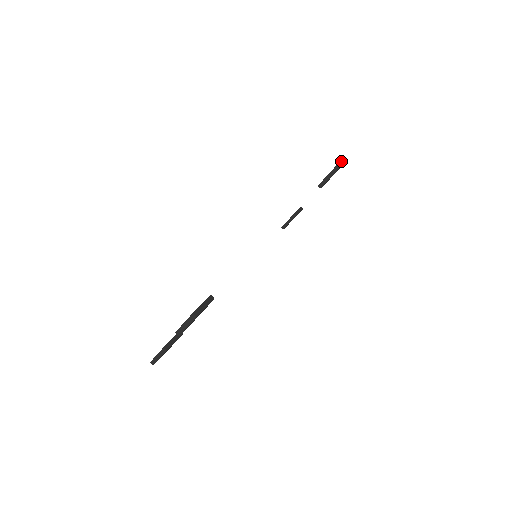
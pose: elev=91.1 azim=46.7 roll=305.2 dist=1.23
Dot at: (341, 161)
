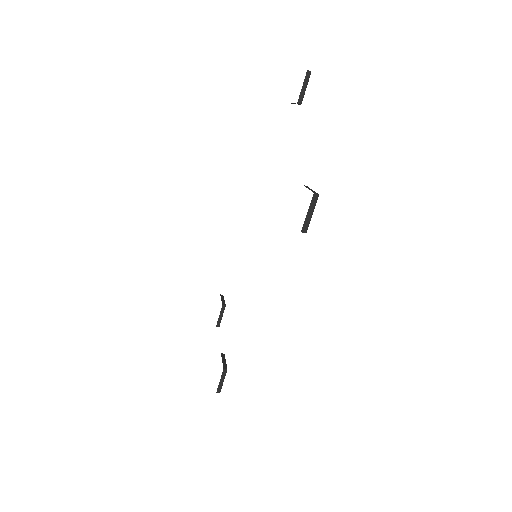
Dot at: (311, 202)
